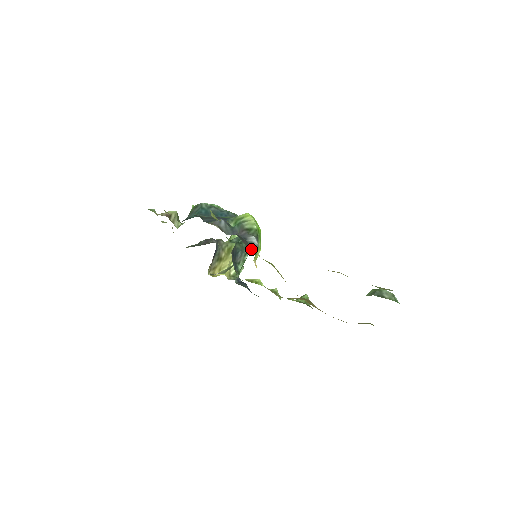
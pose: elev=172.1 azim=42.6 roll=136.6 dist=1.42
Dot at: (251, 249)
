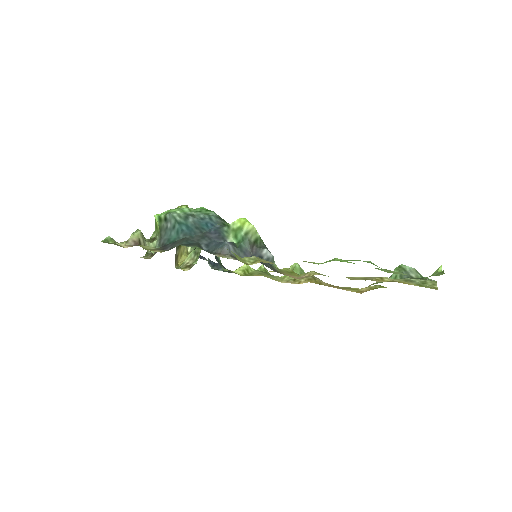
Dot at: (273, 268)
